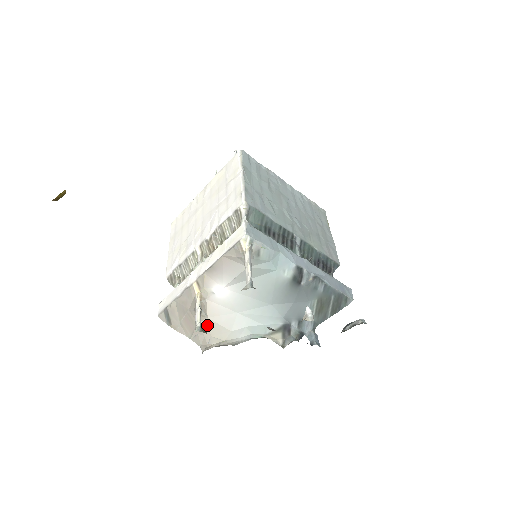
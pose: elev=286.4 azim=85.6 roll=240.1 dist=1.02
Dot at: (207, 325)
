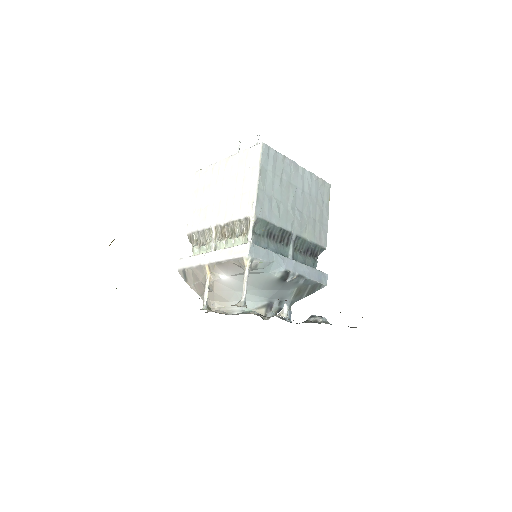
Dot at: (213, 295)
